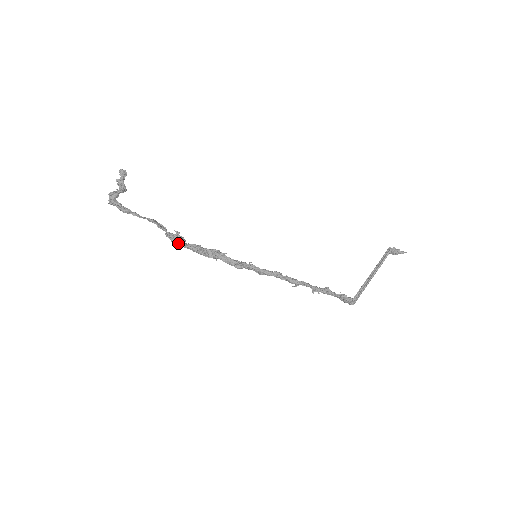
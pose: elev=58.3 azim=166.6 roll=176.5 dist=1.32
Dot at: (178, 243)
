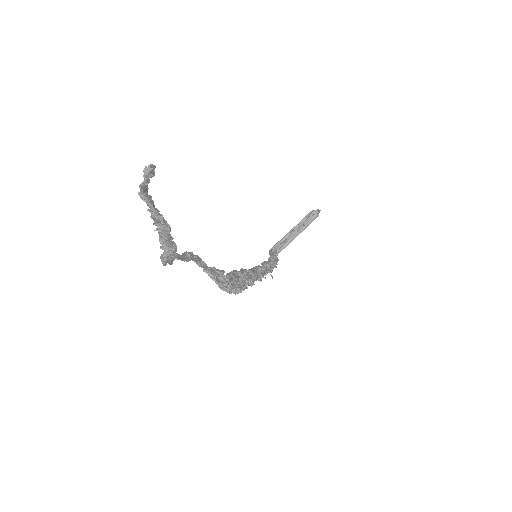
Dot at: (226, 289)
